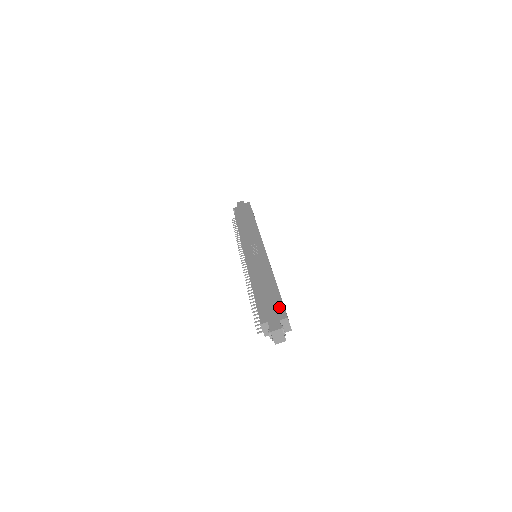
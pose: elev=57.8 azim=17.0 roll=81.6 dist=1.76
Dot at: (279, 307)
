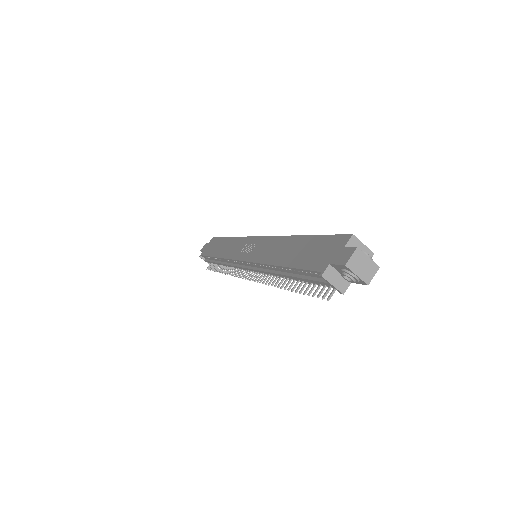
Dot at: (329, 241)
